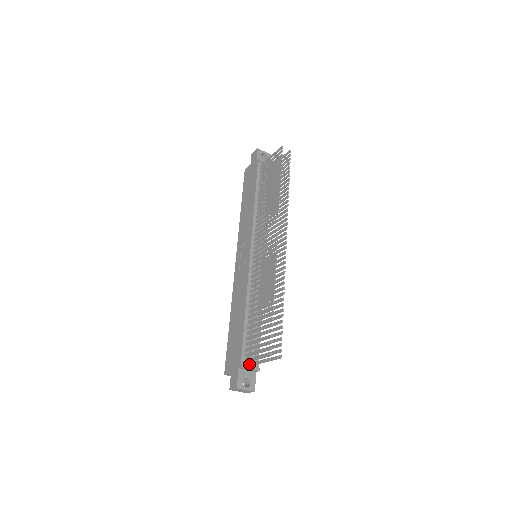
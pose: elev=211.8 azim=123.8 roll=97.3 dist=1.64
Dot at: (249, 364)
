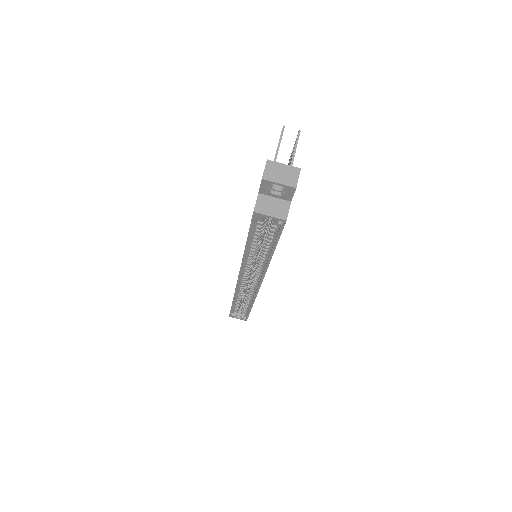
Dot at: occluded
